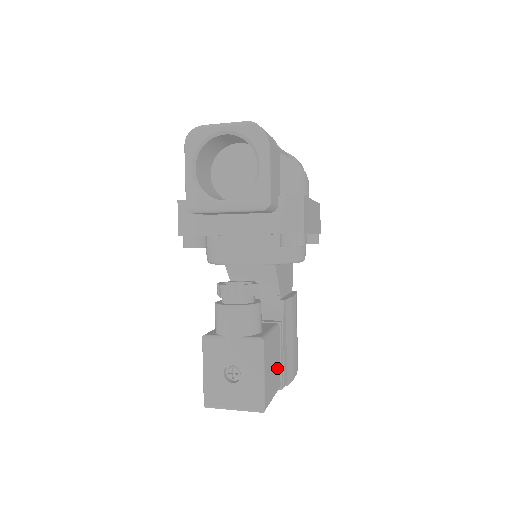
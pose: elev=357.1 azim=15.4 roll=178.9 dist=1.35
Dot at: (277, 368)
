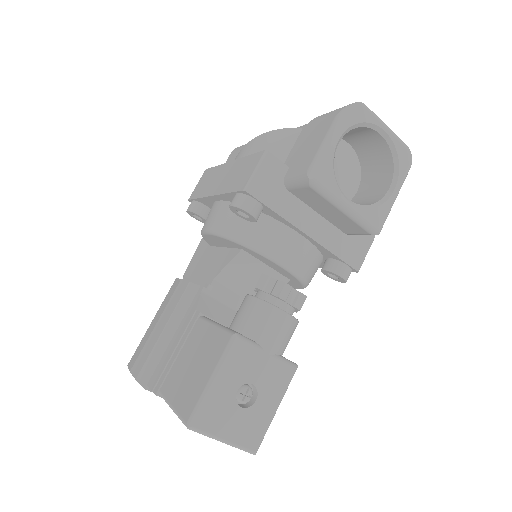
Dot at: occluded
